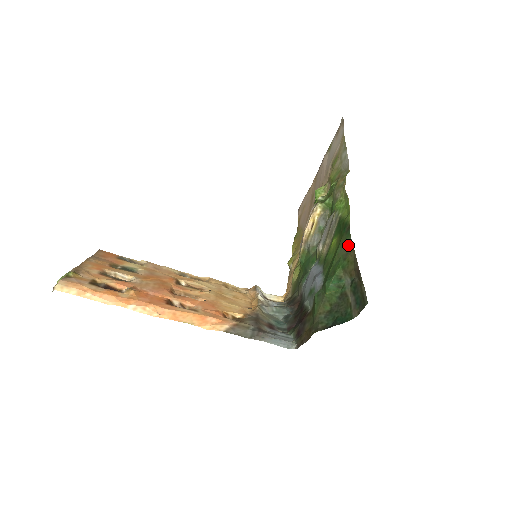
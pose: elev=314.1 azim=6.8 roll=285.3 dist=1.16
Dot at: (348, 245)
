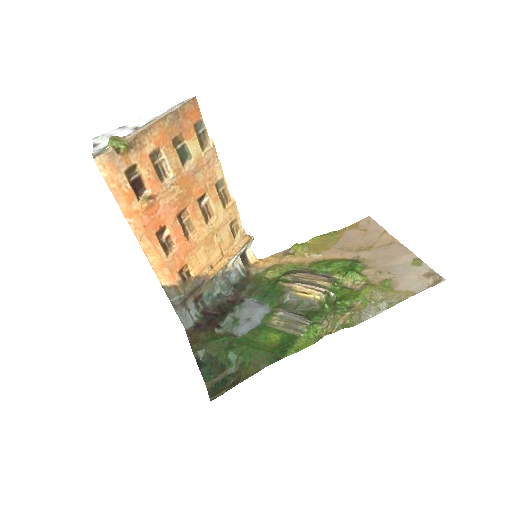
Dot at: (261, 364)
